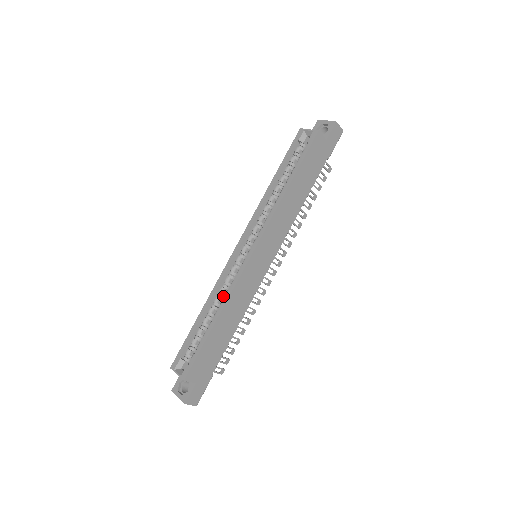
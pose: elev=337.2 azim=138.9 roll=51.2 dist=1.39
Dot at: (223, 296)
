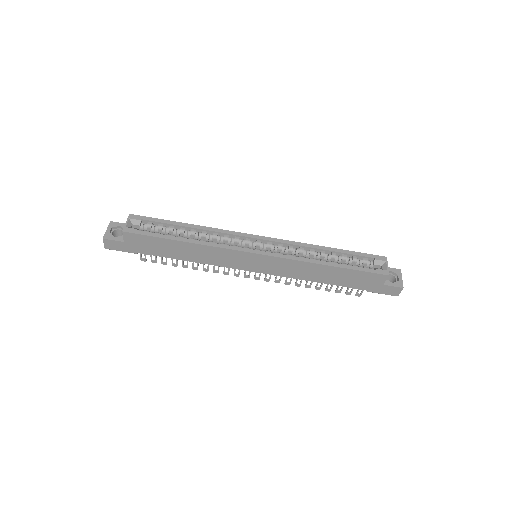
Dot at: occluded
